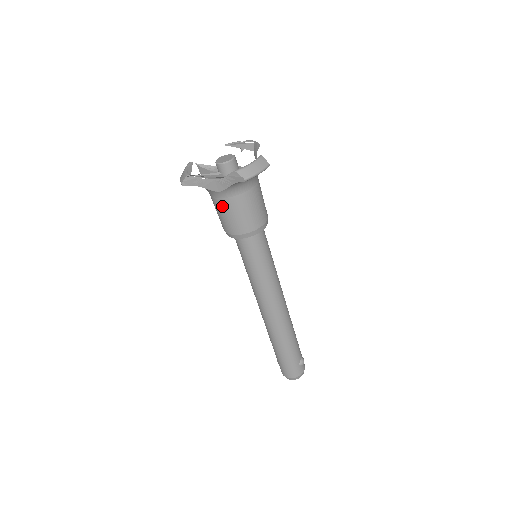
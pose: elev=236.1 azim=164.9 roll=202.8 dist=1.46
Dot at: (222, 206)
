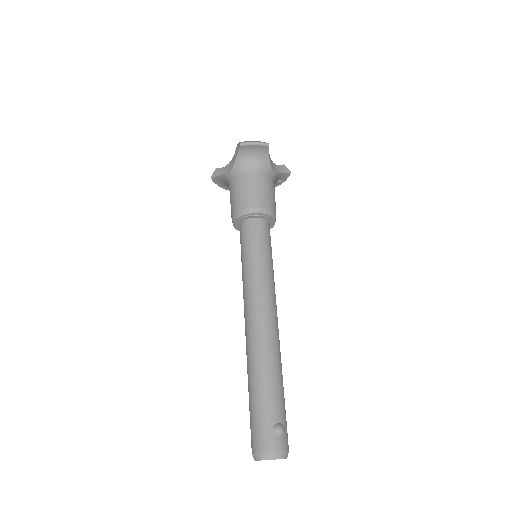
Dot at: (231, 189)
